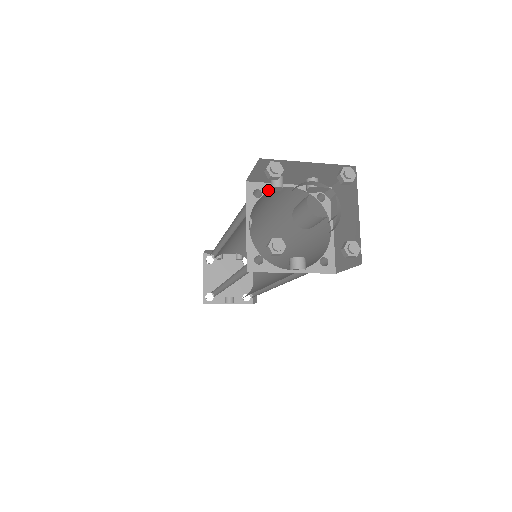
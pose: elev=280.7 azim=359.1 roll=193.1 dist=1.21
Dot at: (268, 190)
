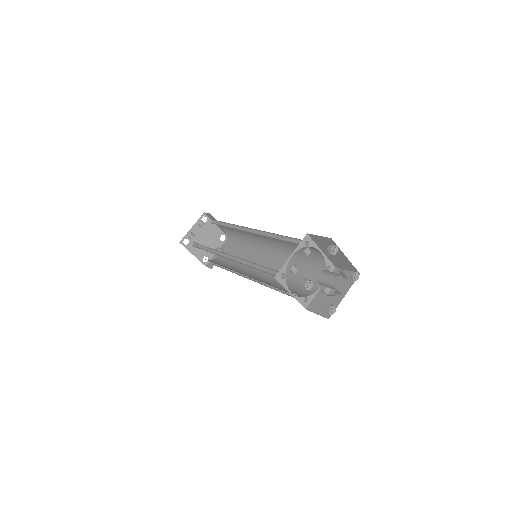
Dot at: (285, 269)
